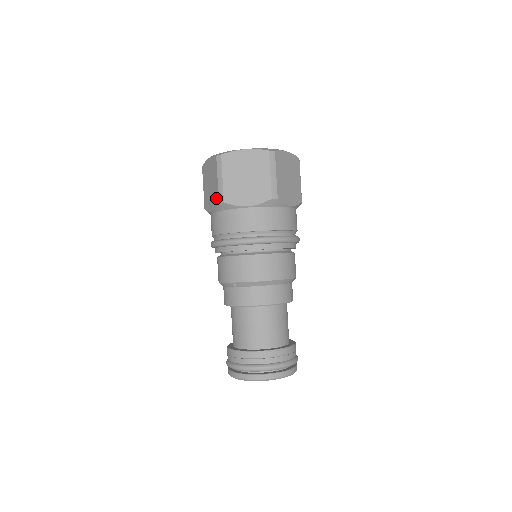
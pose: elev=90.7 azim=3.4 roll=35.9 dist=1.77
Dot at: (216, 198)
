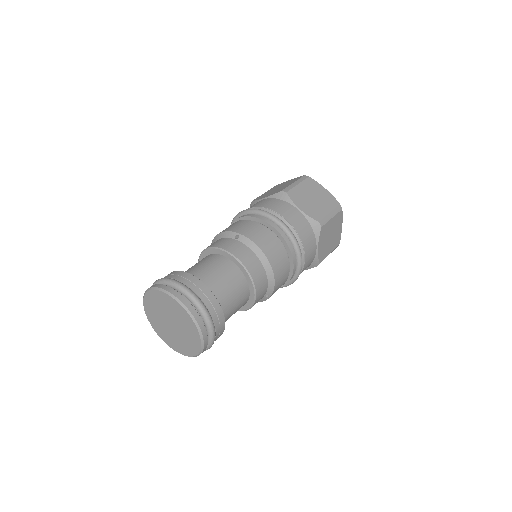
Dot at: (280, 190)
